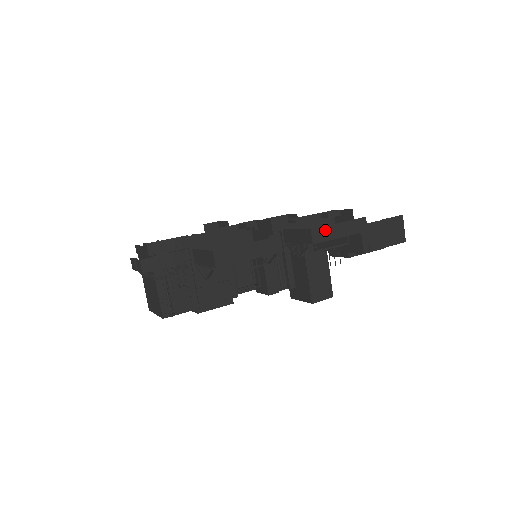
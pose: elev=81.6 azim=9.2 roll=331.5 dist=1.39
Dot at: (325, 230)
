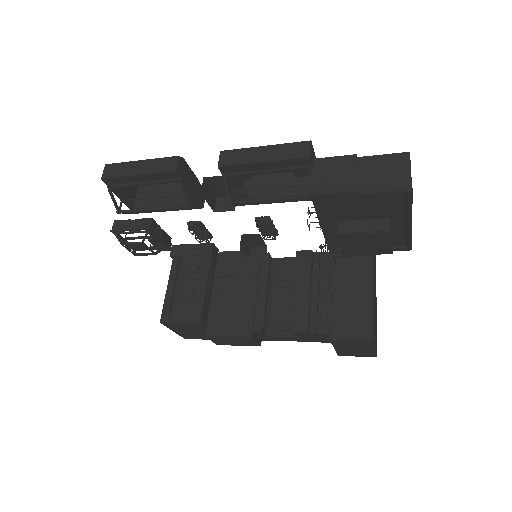
Dot at: (240, 153)
